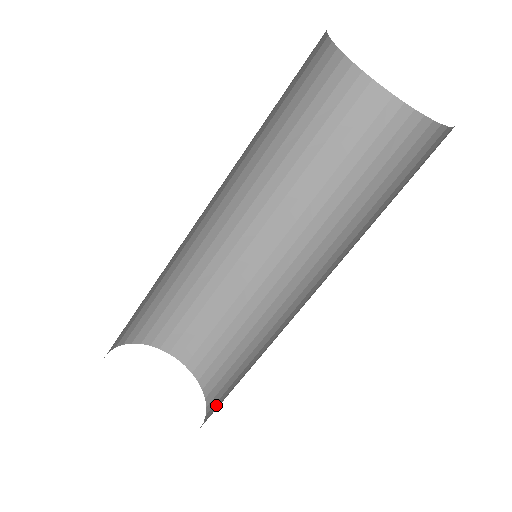
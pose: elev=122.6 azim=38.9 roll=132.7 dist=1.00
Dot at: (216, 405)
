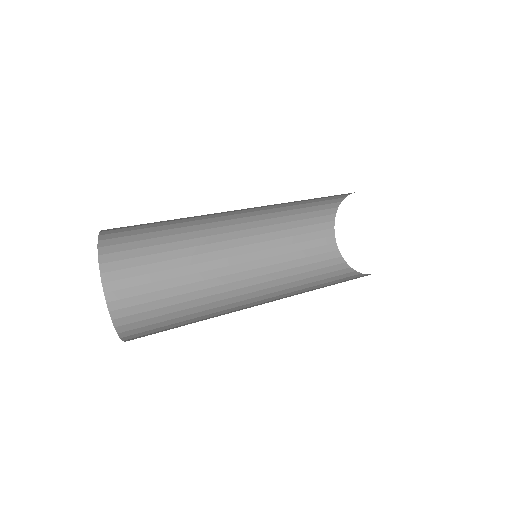
Dot at: occluded
